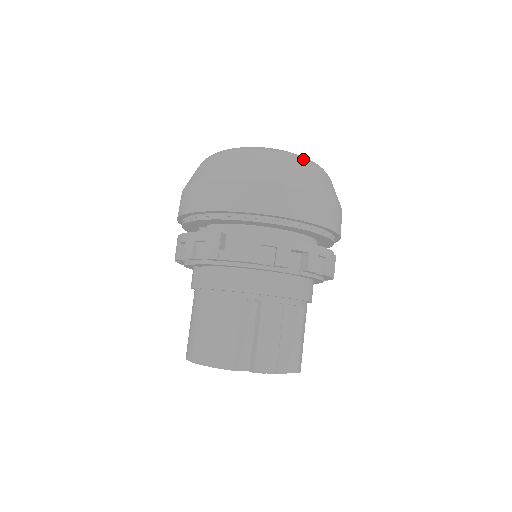
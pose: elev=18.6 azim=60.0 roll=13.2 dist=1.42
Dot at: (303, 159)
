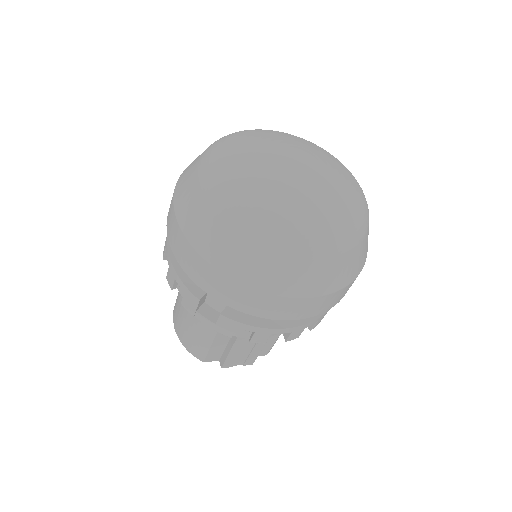
Dot at: (321, 248)
